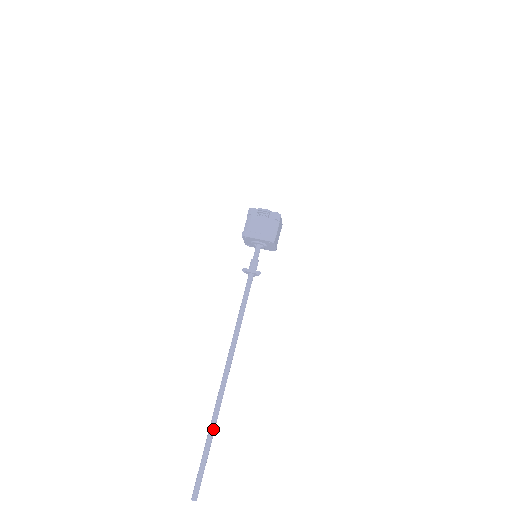
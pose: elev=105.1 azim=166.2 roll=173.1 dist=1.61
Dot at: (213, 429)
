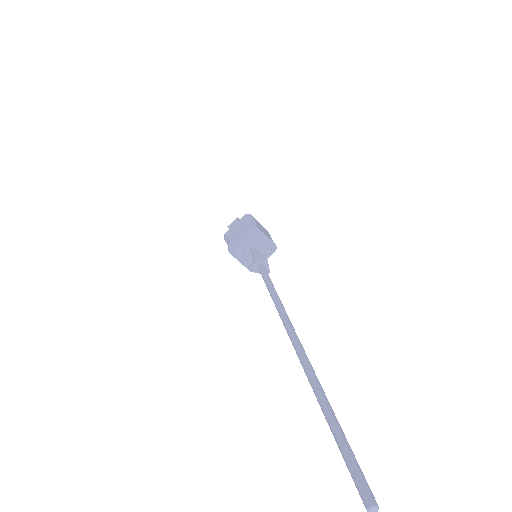
Dot at: (322, 397)
